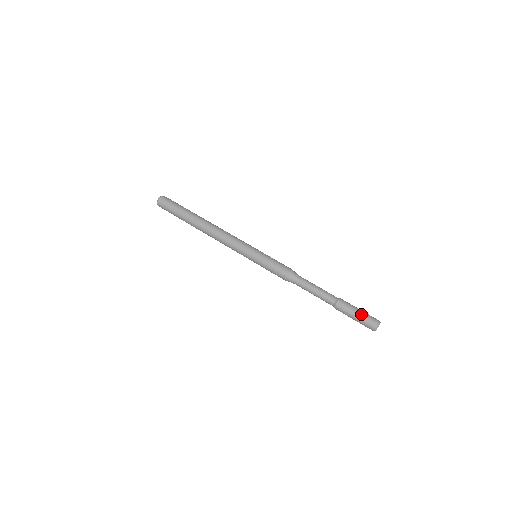
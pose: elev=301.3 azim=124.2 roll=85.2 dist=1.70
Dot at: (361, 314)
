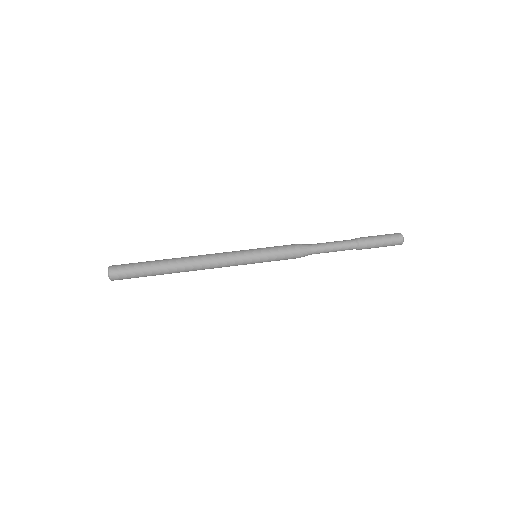
Dot at: (381, 235)
